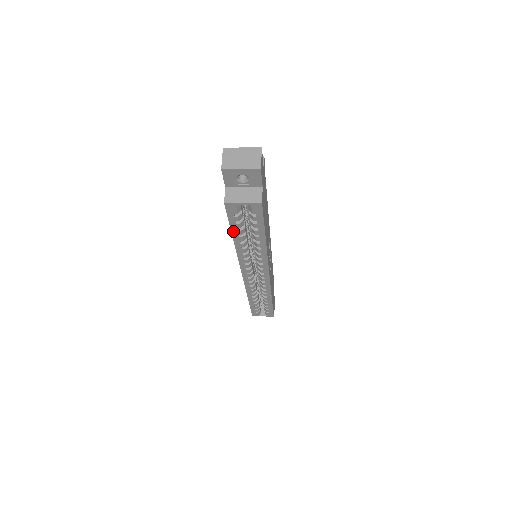
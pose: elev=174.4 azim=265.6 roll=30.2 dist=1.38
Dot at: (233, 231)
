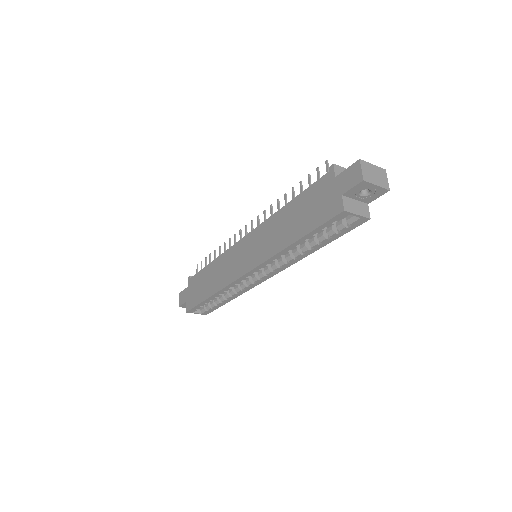
Dot at: (308, 234)
